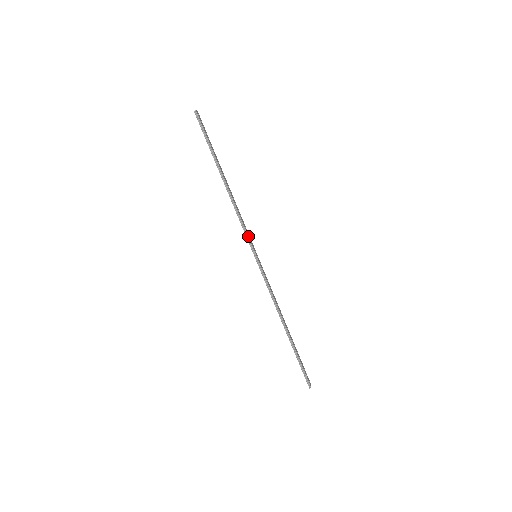
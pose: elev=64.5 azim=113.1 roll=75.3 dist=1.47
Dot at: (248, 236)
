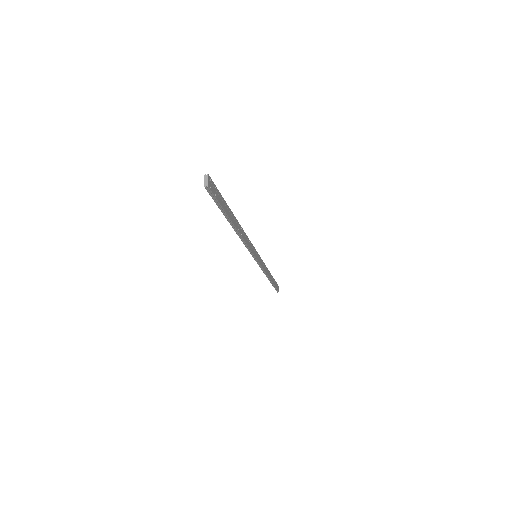
Dot at: (252, 253)
